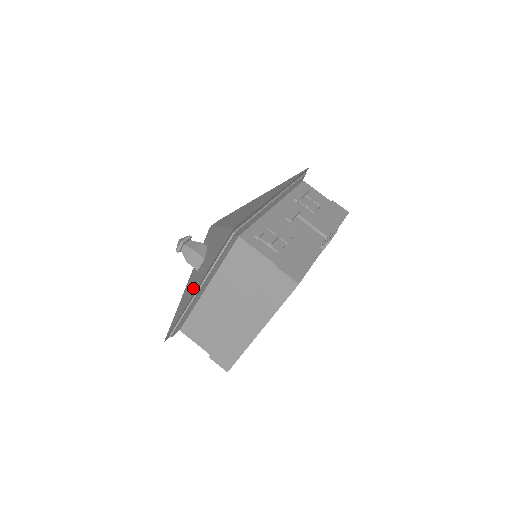
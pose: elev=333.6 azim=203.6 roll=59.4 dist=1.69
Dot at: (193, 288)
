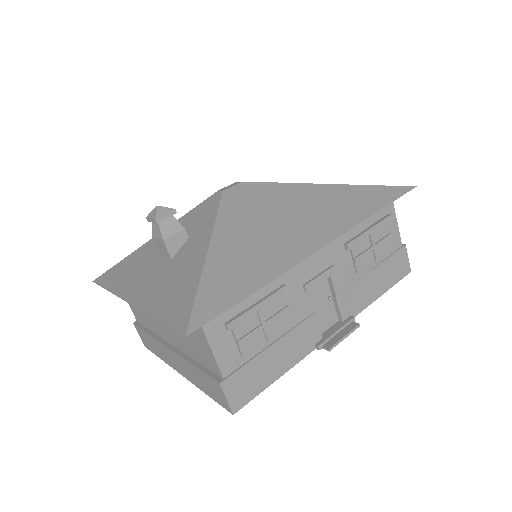
Dot at: (136, 285)
